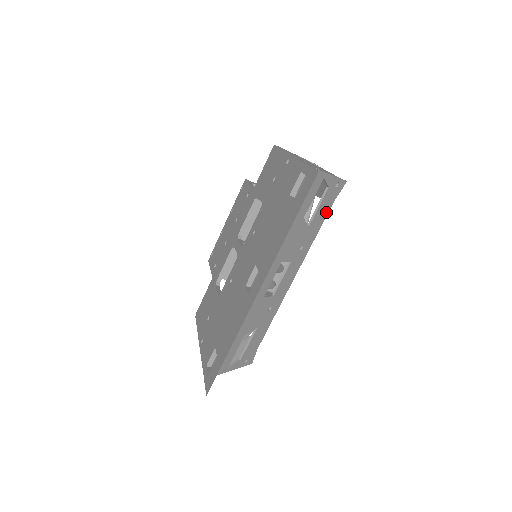
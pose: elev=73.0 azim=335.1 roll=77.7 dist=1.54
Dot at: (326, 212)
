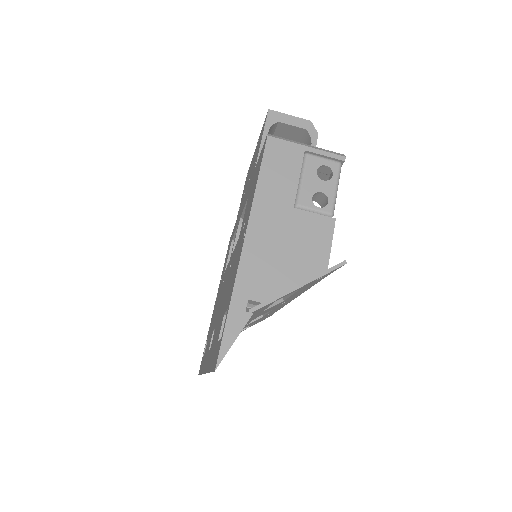
Dot at: (316, 282)
